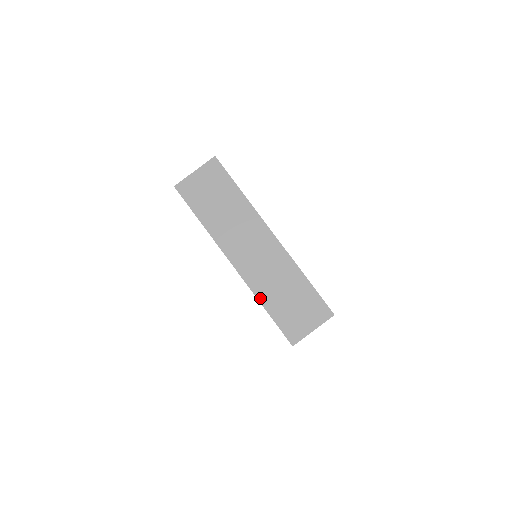
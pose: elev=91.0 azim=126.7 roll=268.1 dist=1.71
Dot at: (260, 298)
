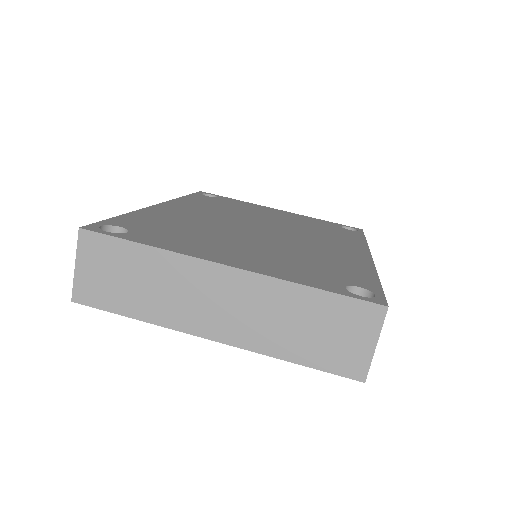
Dot at: (276, 355)
